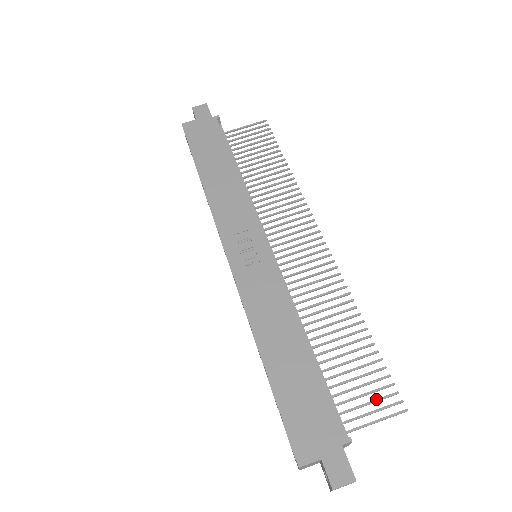
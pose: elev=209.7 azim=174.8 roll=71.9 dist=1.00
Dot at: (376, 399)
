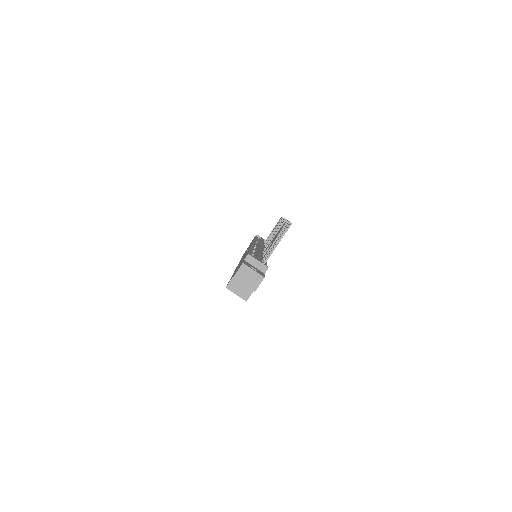
Dot at: (280, 236)
